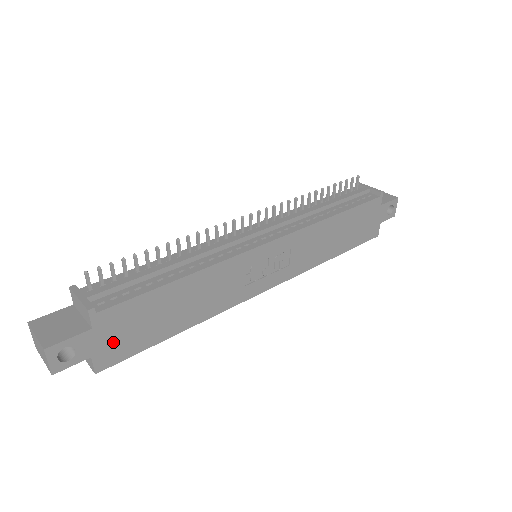
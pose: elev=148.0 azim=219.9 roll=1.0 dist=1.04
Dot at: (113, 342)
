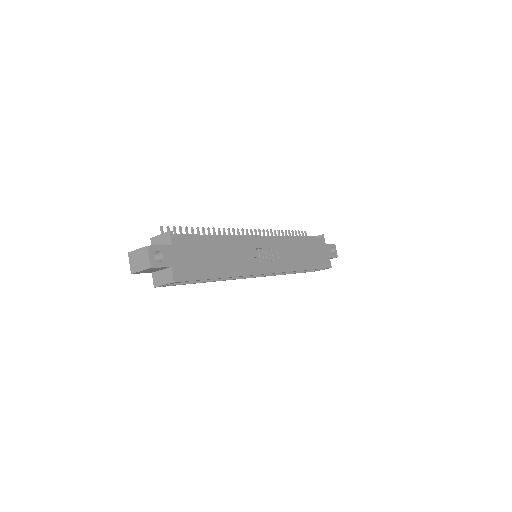
Dot at: (183, 262)
